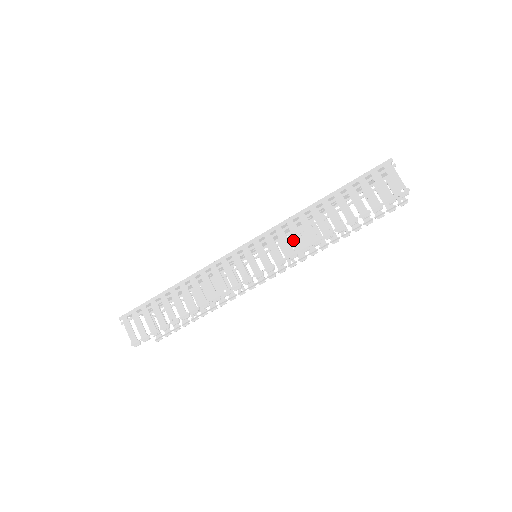
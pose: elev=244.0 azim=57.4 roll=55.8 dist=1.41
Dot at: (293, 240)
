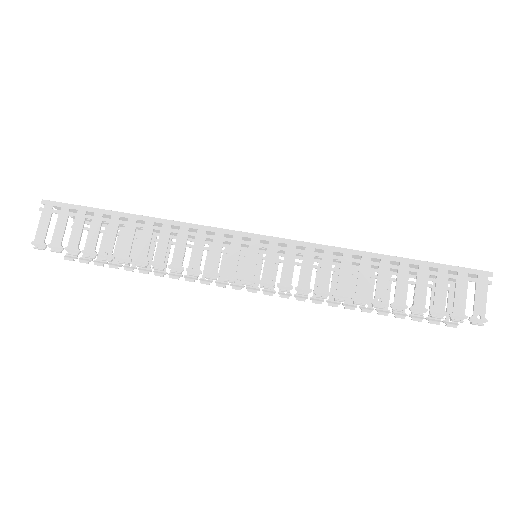
Dot at: occluded
